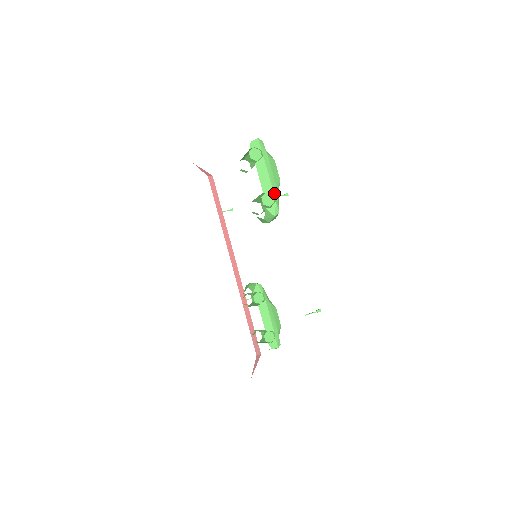
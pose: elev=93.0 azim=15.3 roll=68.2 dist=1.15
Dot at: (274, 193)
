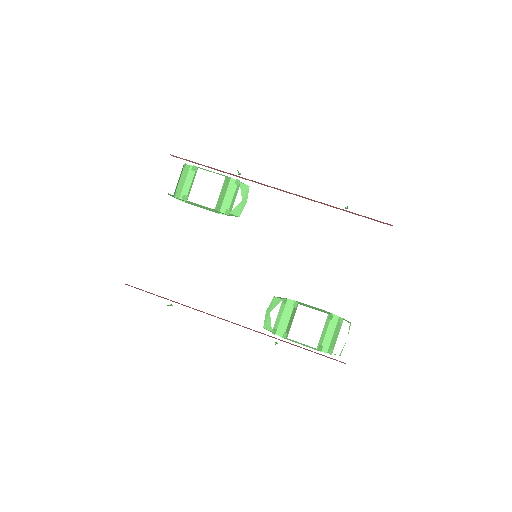
Dot at: (231, 178)
